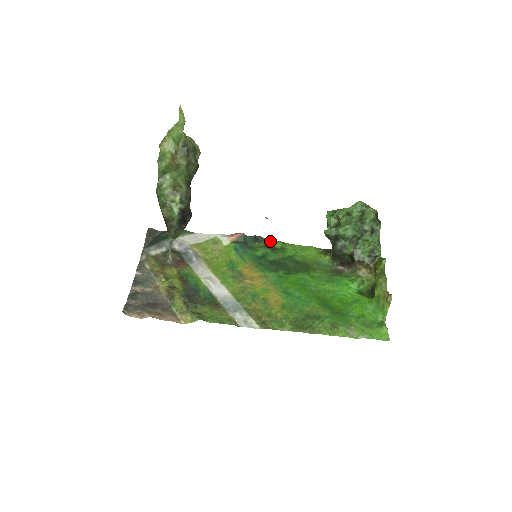
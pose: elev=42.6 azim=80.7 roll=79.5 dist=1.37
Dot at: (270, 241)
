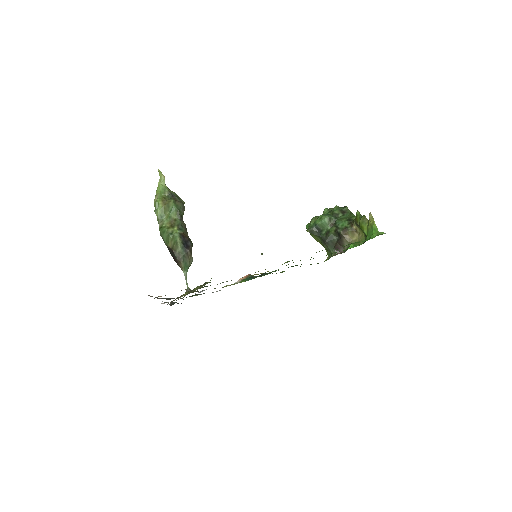
Dot at: (276, 273)
